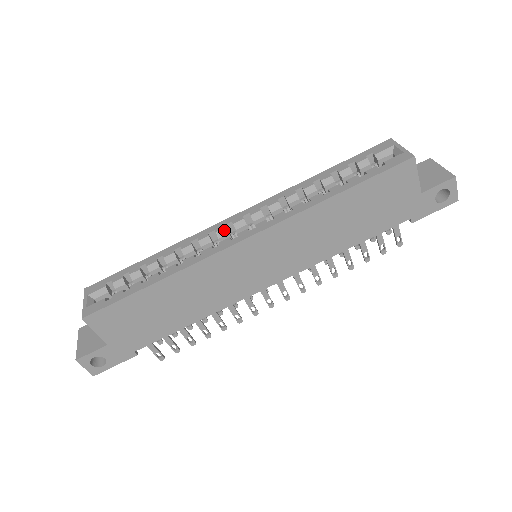
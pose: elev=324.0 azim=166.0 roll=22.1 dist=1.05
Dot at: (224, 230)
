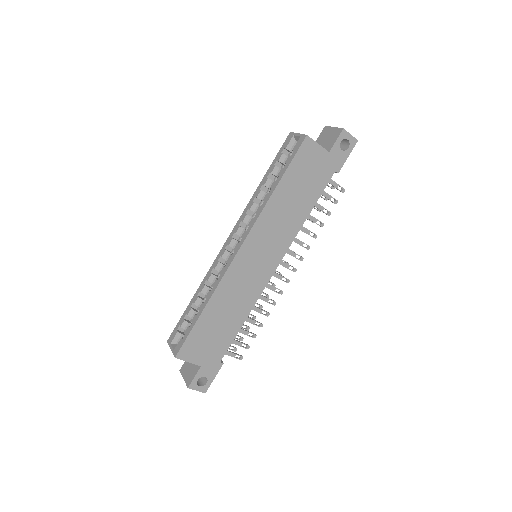
Dot at: (226, 253)
